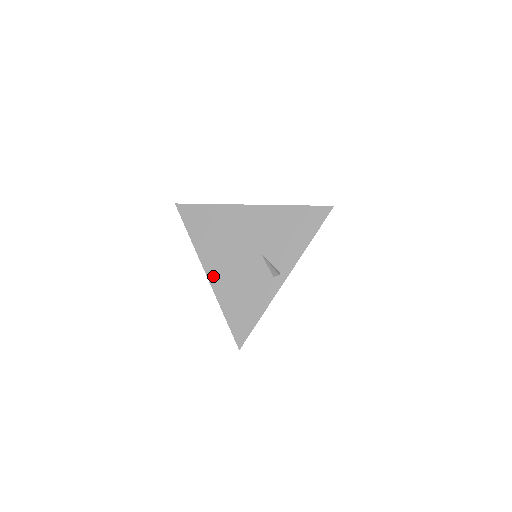
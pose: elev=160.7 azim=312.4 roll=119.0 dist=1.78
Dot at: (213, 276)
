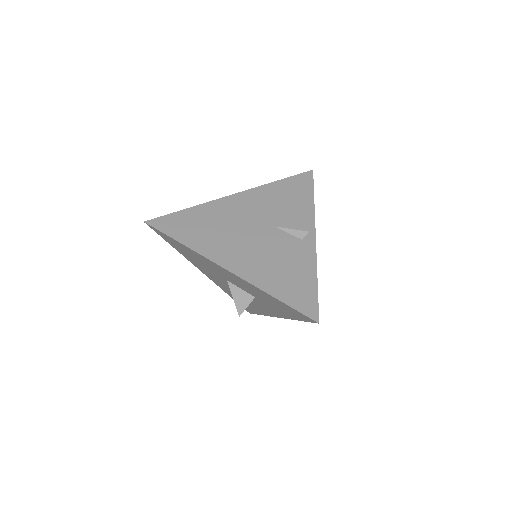
Dot at: (236, 267)
